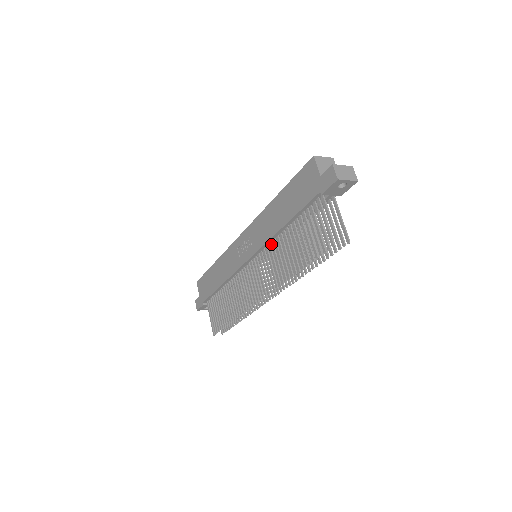
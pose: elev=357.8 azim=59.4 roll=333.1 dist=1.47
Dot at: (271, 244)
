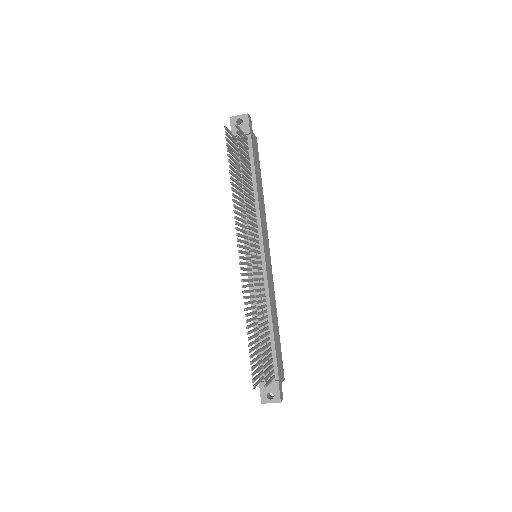
Dot at: (244, 218)
